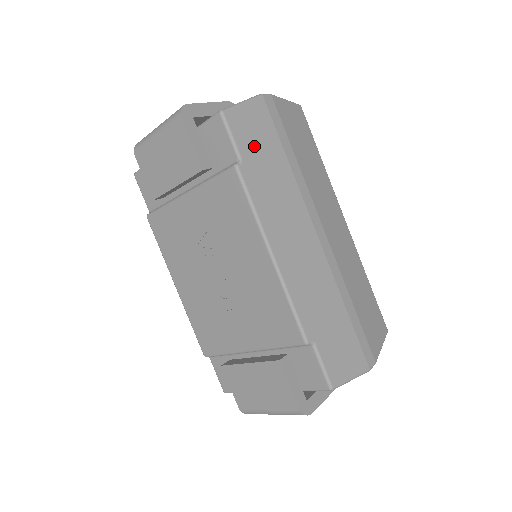
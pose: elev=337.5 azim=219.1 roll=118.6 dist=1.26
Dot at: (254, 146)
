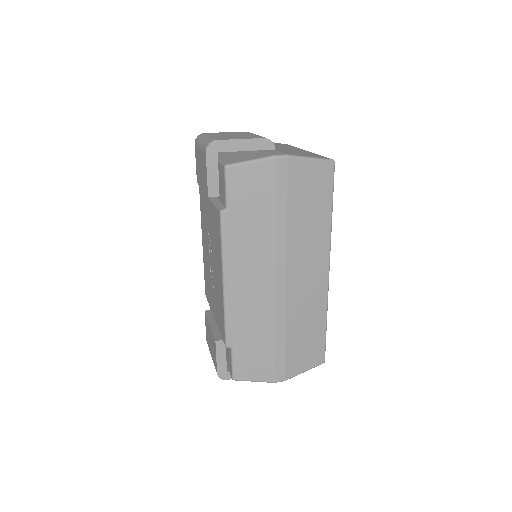
Dot at: (245, 200)
